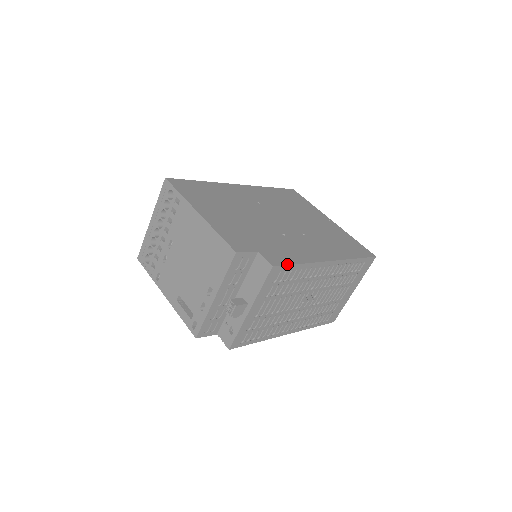
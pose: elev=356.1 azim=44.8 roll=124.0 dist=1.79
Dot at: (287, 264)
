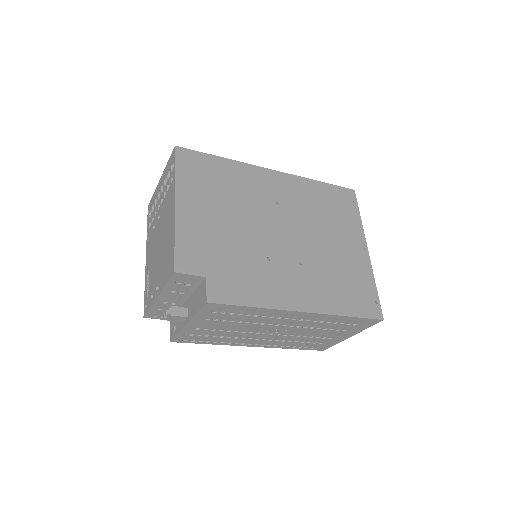
Dot at: (231, 303)
